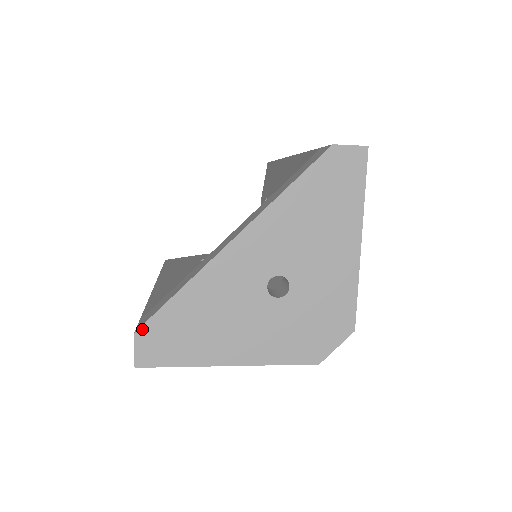
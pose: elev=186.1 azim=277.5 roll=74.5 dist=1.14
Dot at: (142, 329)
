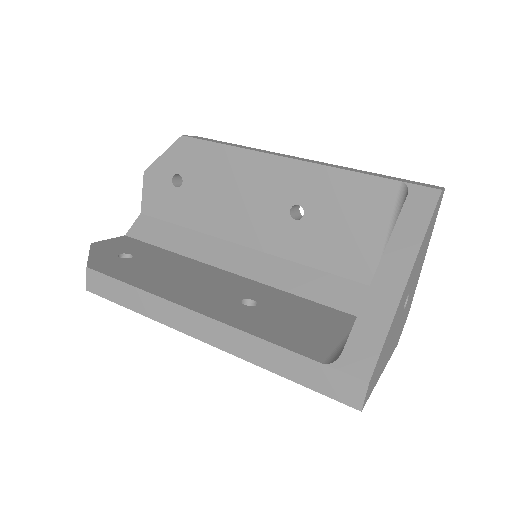
Dot at: (372, 376)
